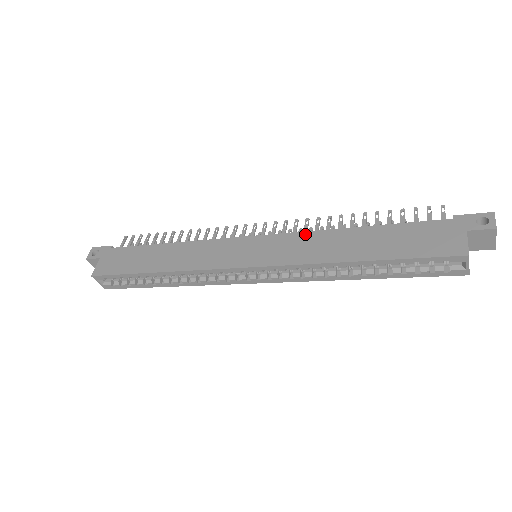
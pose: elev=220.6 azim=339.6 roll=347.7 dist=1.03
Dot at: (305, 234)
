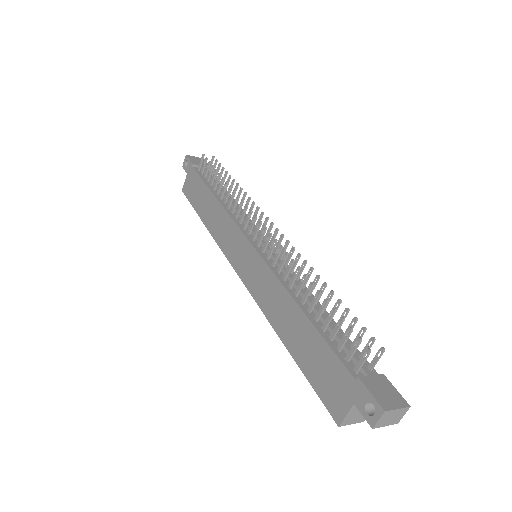
Dot at: (272, 277)
